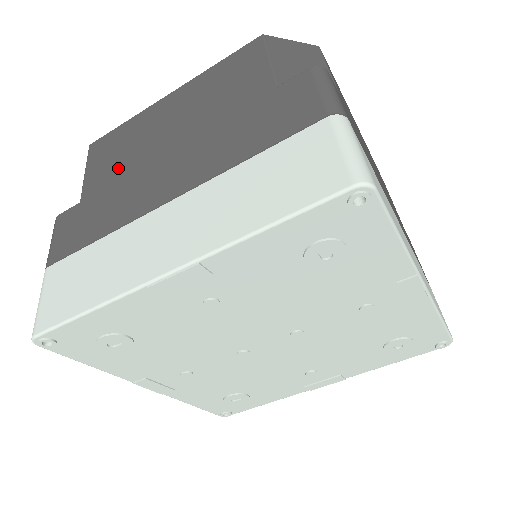
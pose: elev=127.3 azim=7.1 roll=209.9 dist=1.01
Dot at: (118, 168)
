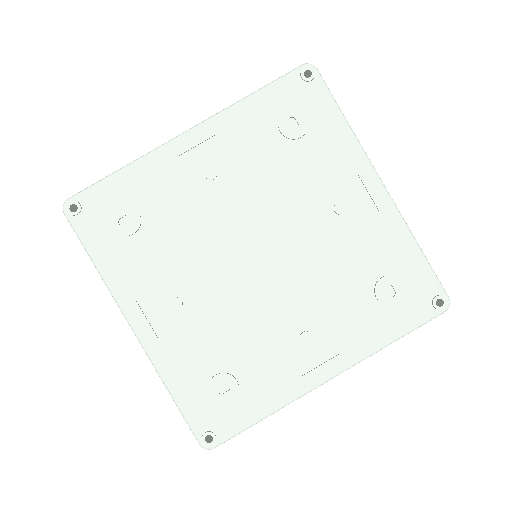
Dot at: occluded
